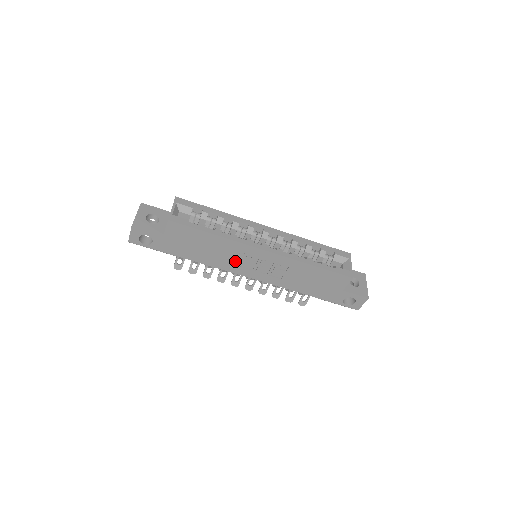
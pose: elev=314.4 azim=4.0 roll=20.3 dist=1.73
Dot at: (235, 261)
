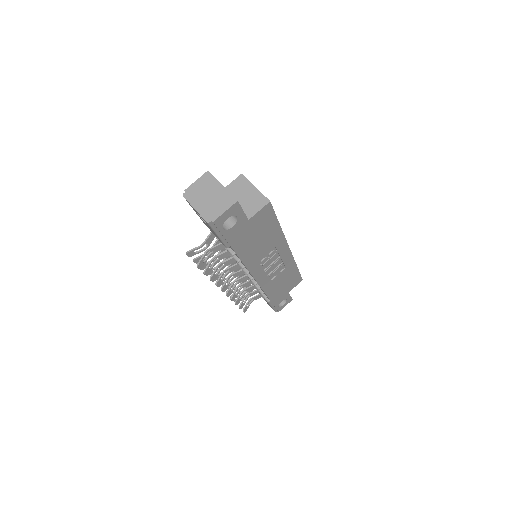
Dot at: (264, 259)
